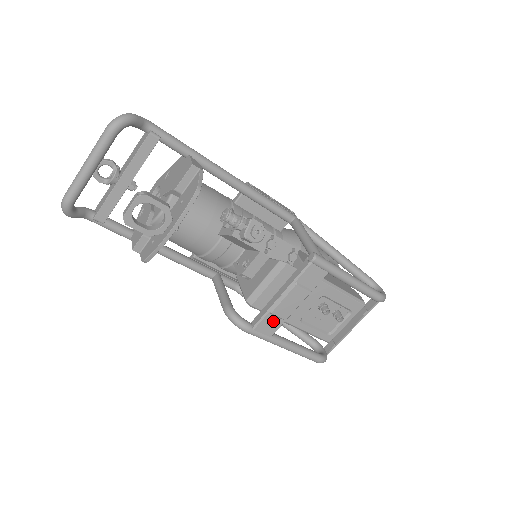
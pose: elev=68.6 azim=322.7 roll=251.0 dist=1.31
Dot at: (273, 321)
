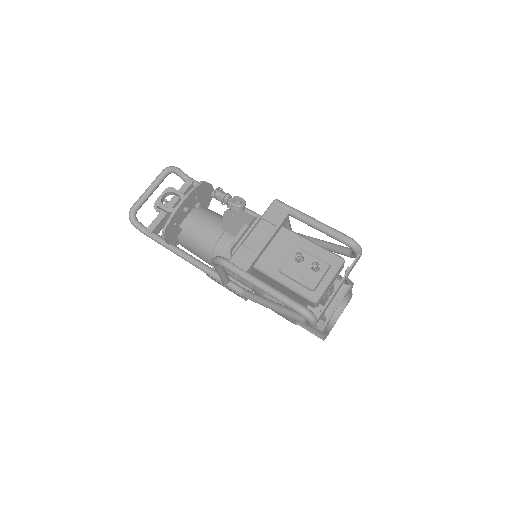
Dot at: (246, 254)
